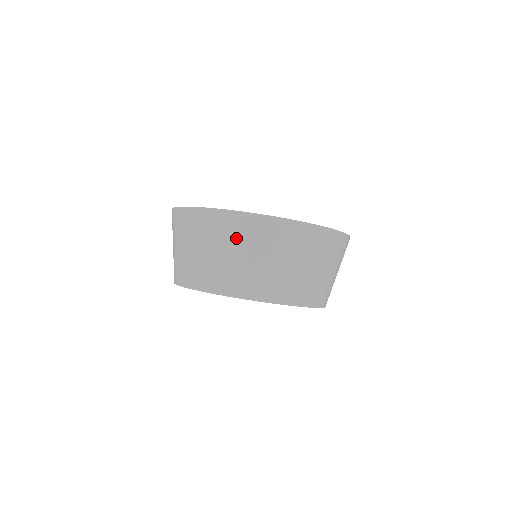
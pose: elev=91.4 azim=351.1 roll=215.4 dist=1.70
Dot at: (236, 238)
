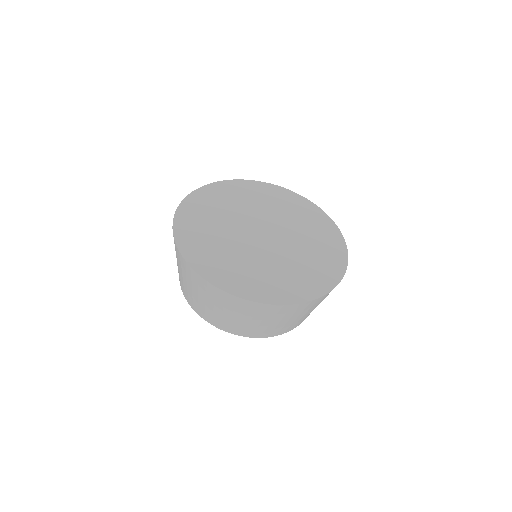
Dot at: (229, 307)
